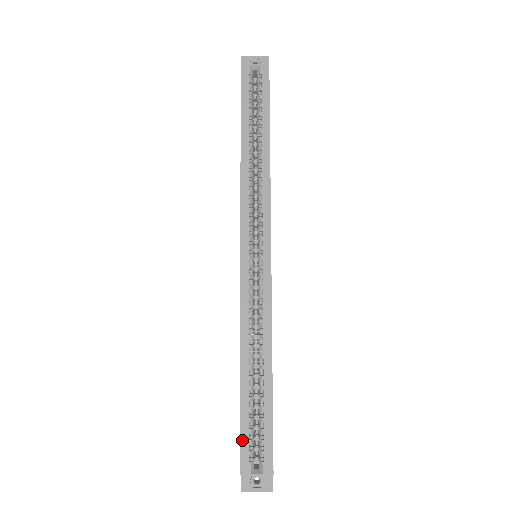
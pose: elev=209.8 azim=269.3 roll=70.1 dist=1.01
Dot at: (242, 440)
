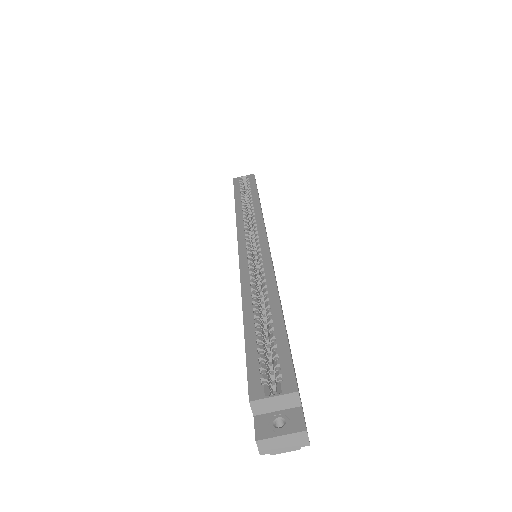
Dot at: (249, 366)
